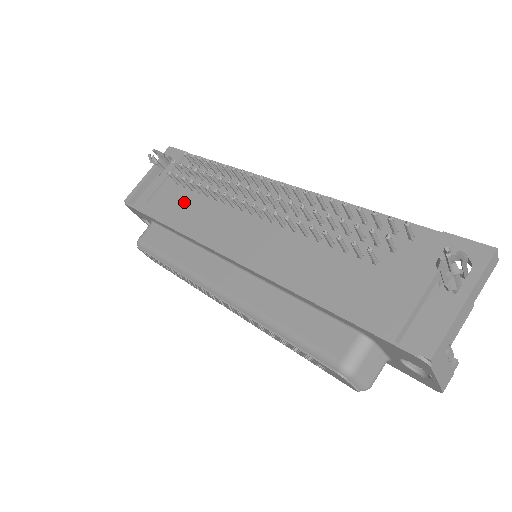
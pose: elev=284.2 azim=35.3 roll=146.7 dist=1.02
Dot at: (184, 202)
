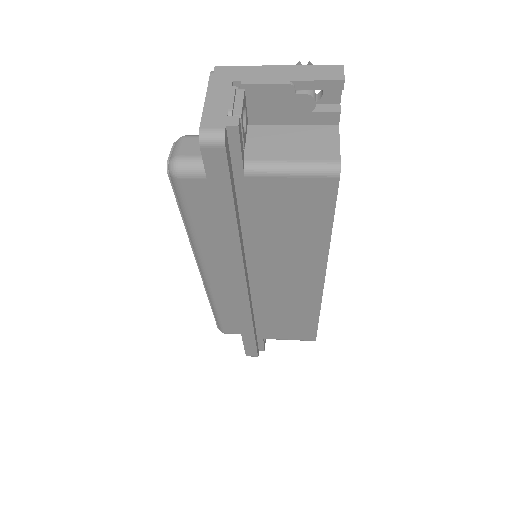
Dot at: occluded
